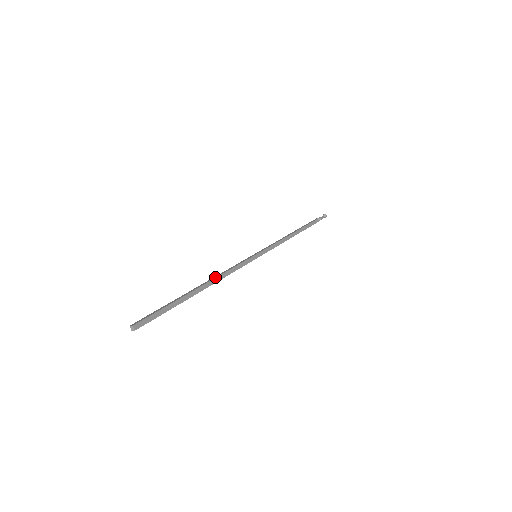
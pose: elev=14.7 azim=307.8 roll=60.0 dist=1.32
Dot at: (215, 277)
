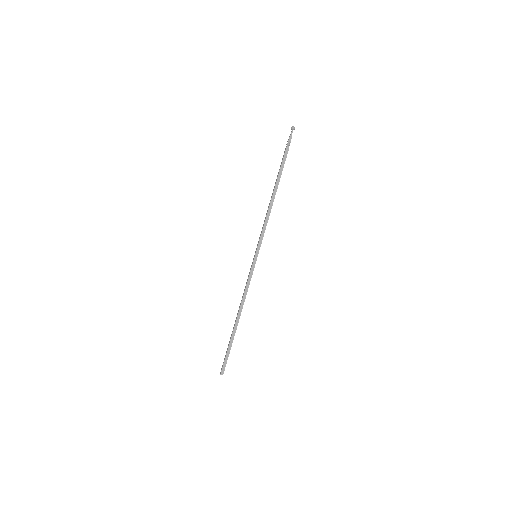
Dot at: (240, 305)
